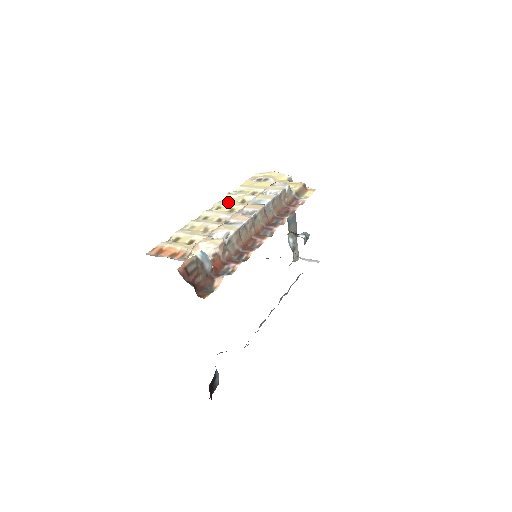
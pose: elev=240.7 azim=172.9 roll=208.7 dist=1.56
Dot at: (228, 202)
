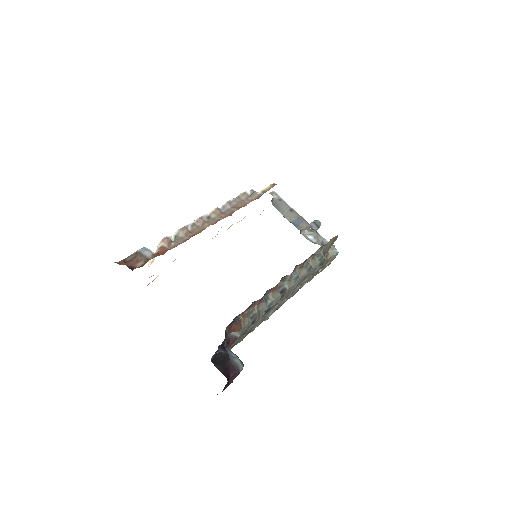
Dot at: occluded
